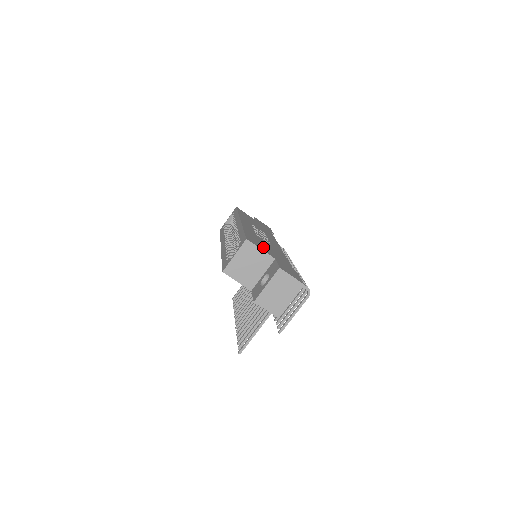
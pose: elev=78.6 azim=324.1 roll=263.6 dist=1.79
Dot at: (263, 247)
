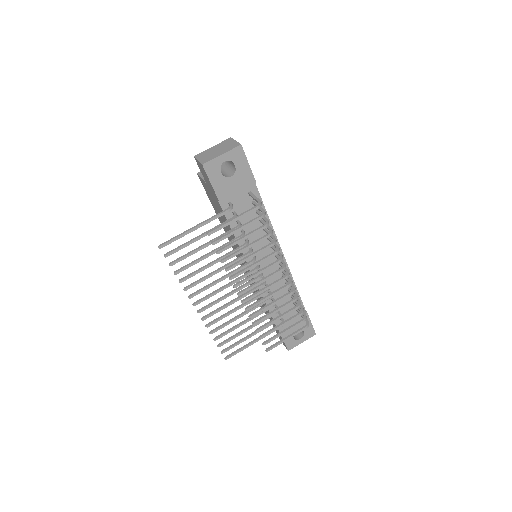
Dot at: occluded
